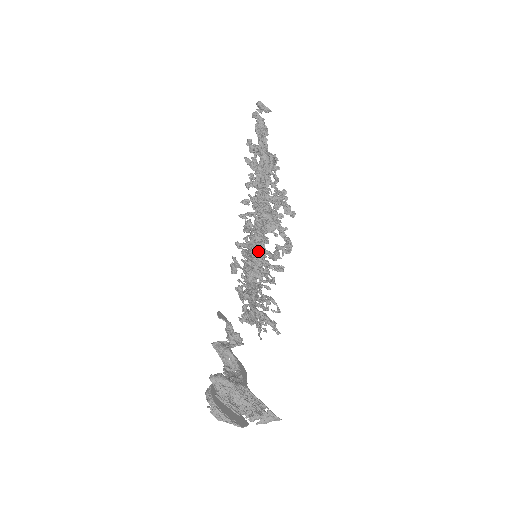
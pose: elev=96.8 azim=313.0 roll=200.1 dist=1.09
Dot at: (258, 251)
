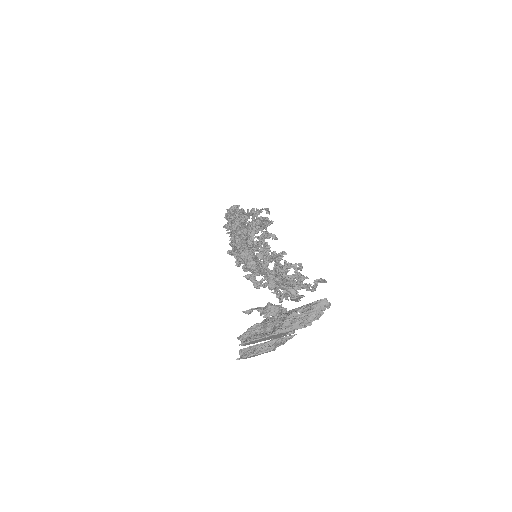
Dot at: (242, 247)
